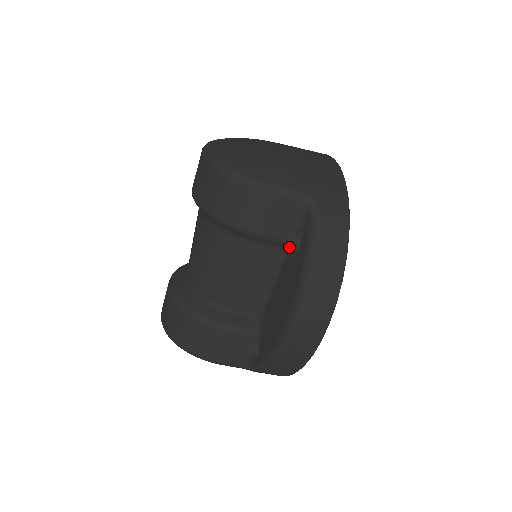
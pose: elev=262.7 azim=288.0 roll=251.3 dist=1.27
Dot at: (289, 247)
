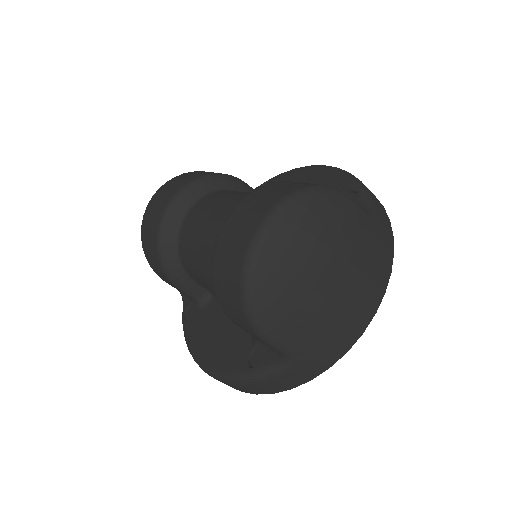
Dot at: occluded
